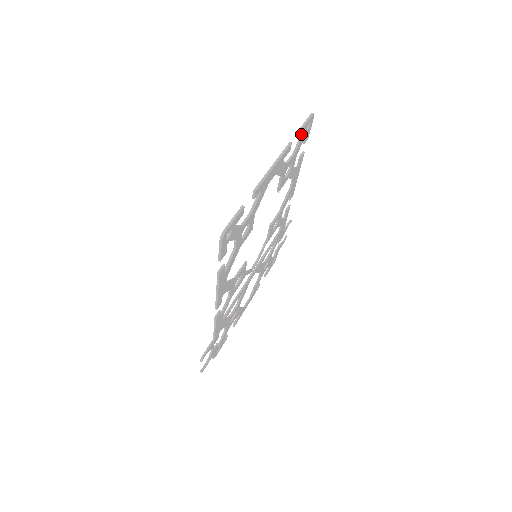
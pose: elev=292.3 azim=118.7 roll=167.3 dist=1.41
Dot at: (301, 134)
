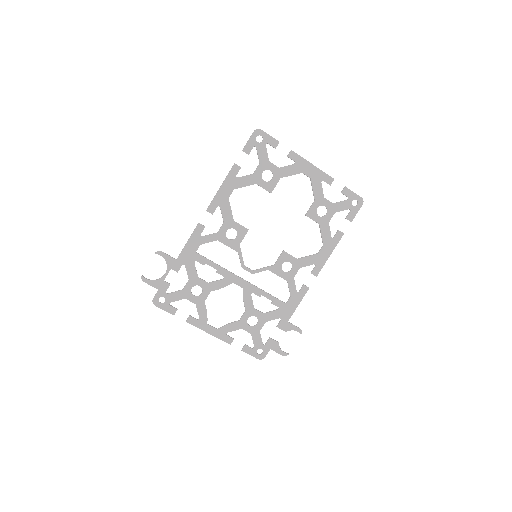
Dot at: (345, 194)
